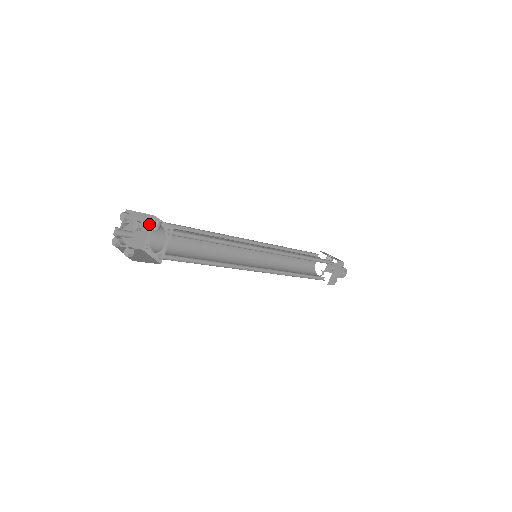
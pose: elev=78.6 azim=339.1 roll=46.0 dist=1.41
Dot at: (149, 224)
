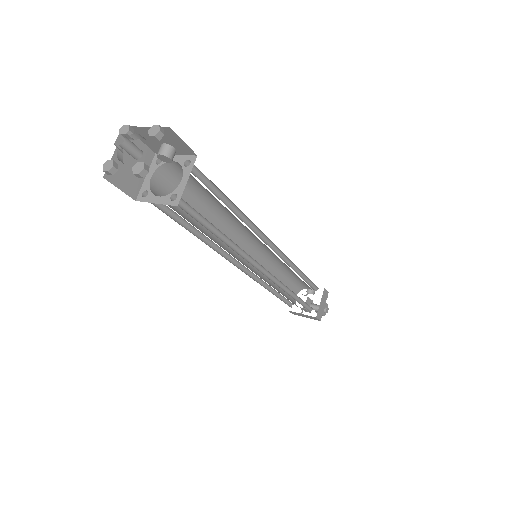
Dot at: (159, 150)
